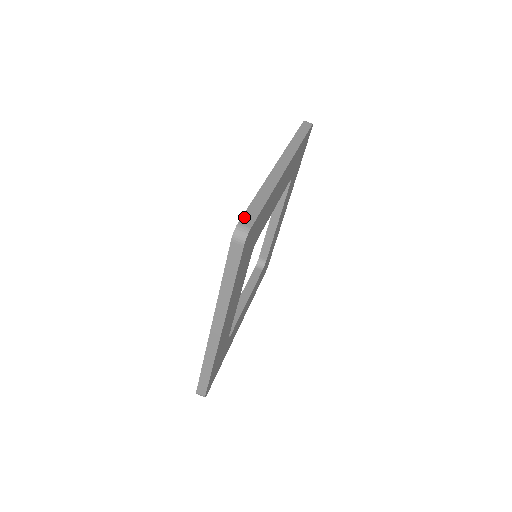
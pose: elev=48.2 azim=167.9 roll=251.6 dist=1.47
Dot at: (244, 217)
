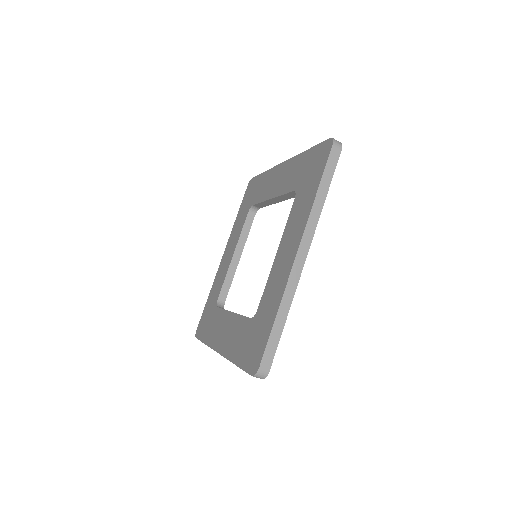
Dot at: (264, 358)
